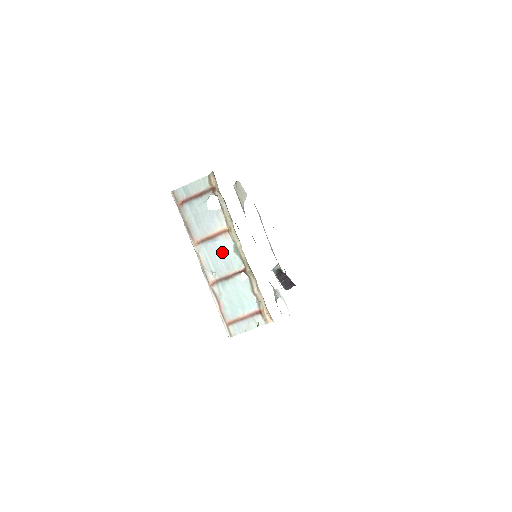
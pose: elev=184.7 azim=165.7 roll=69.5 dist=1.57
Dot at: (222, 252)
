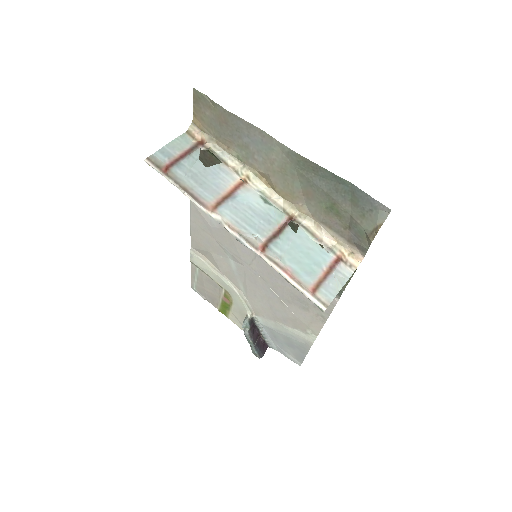
Dot at: (251, 208)
